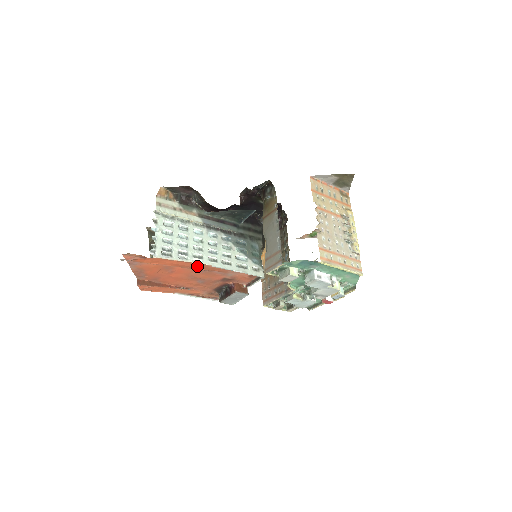
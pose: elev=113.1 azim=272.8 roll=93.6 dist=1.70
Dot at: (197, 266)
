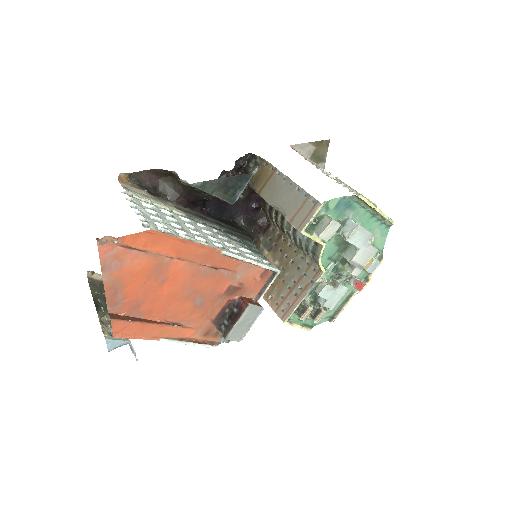
Dot at: (203, 254)
